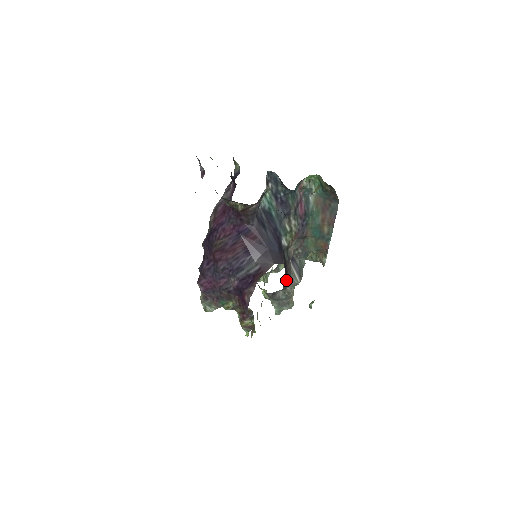
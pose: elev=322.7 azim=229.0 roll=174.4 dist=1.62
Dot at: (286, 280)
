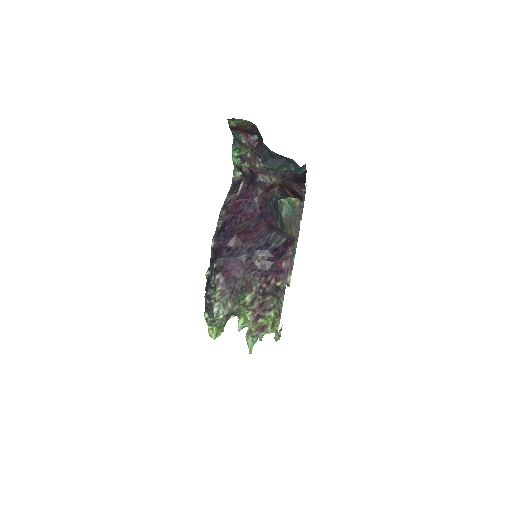
Dot at: occluded
